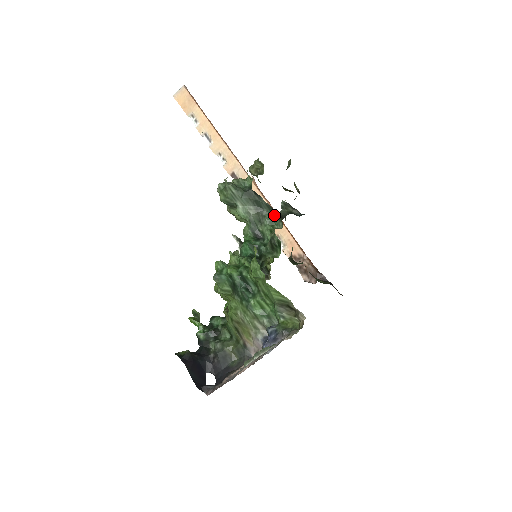
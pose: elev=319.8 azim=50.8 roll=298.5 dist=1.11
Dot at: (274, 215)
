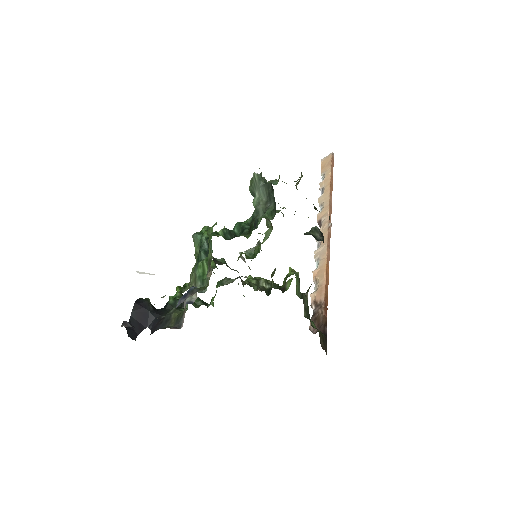
Dot at: (275, 209)
